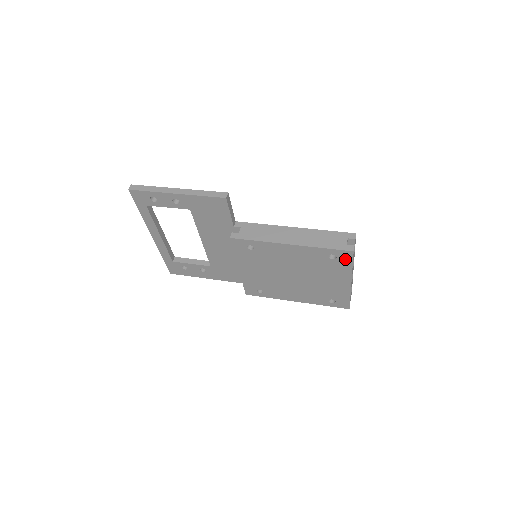
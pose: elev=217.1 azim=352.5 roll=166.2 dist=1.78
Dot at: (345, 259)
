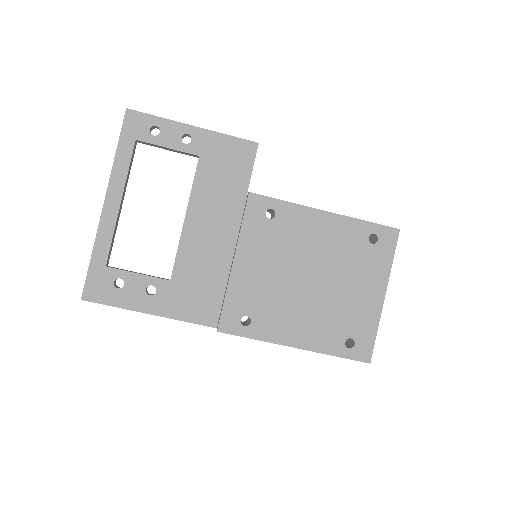
Dot at: (387, 244)
